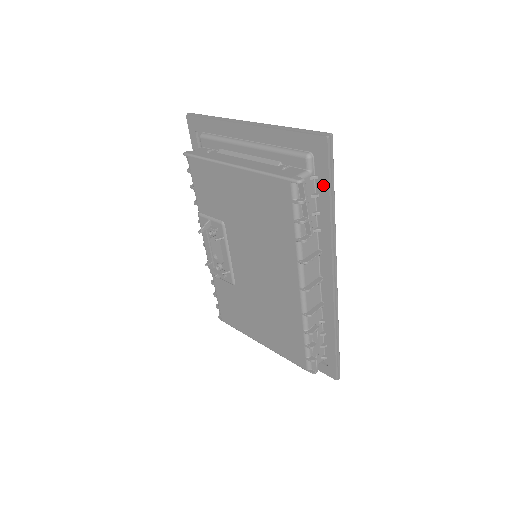
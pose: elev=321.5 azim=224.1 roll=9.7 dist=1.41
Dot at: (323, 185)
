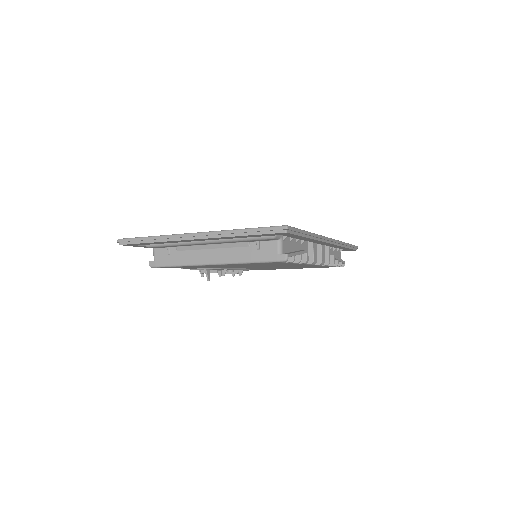
Dot at: (297, 237)
